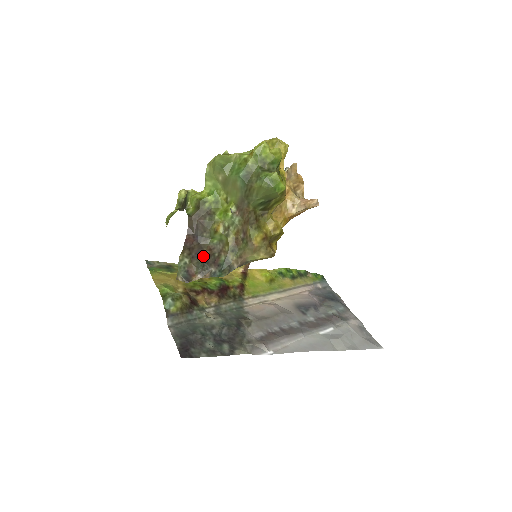
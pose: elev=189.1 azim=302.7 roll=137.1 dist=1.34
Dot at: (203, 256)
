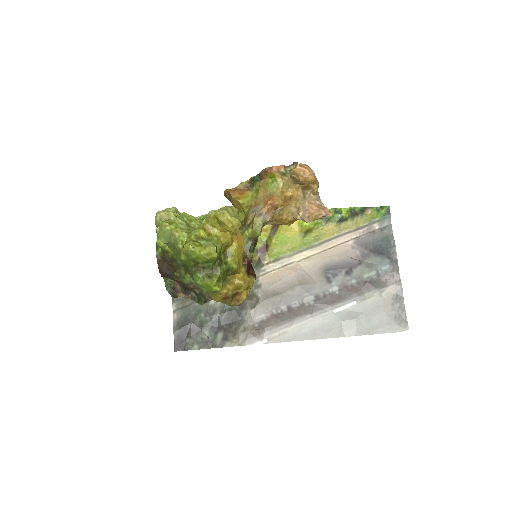
Dot at: (181, 284)
